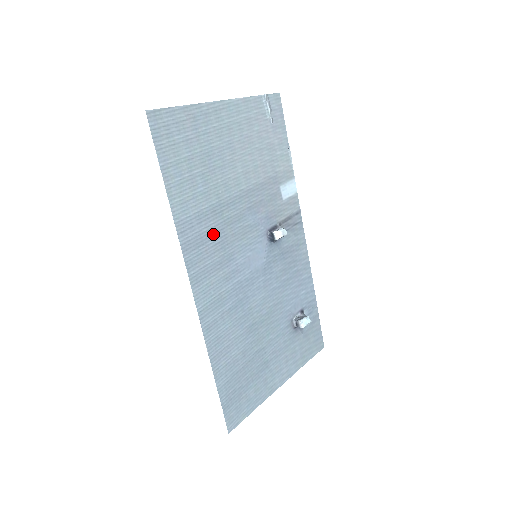
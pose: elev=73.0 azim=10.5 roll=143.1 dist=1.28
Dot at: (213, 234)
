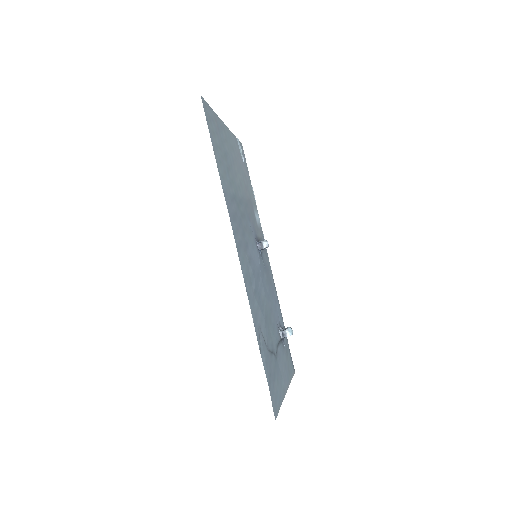
Dot at: (238, 218)
